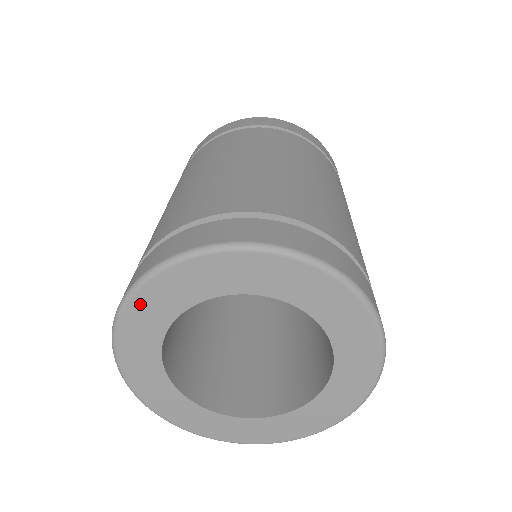
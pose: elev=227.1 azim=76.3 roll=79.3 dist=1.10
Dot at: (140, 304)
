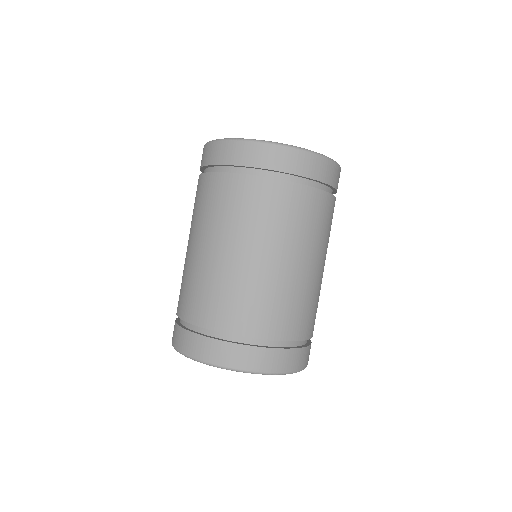
Dot at: occluded
